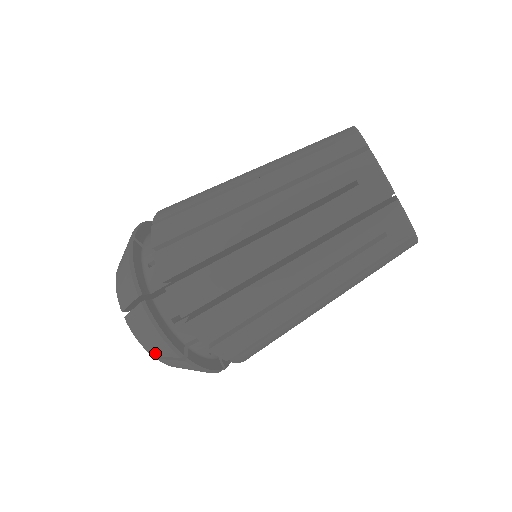
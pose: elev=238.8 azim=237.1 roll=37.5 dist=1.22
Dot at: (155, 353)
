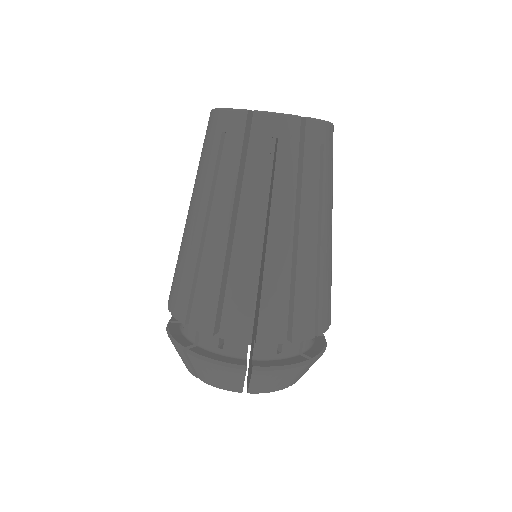
Dot at: (238, 387)
